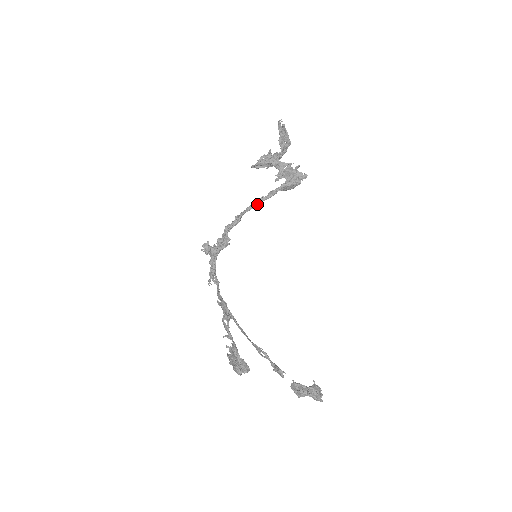
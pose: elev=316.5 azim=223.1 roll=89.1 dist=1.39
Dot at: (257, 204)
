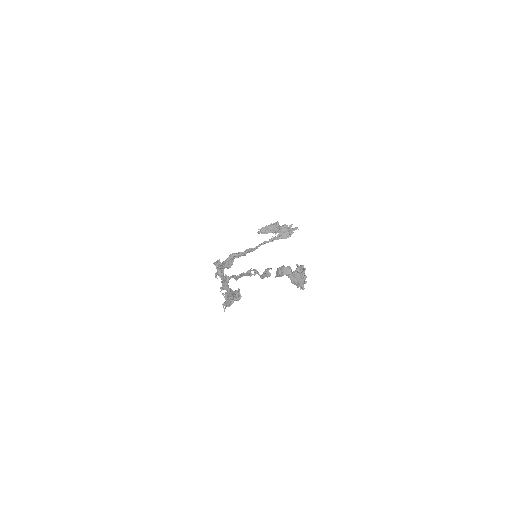
Dot at: (260, 244)
